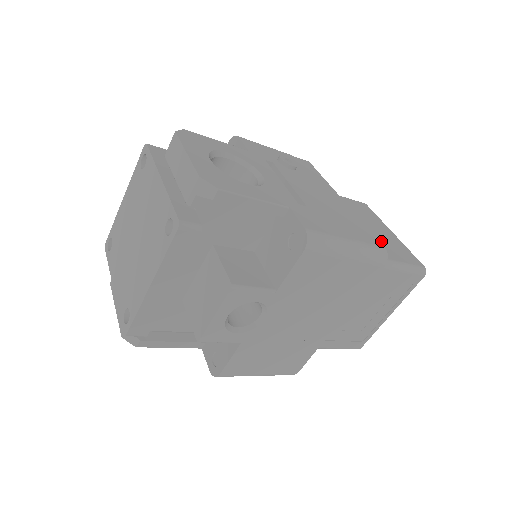
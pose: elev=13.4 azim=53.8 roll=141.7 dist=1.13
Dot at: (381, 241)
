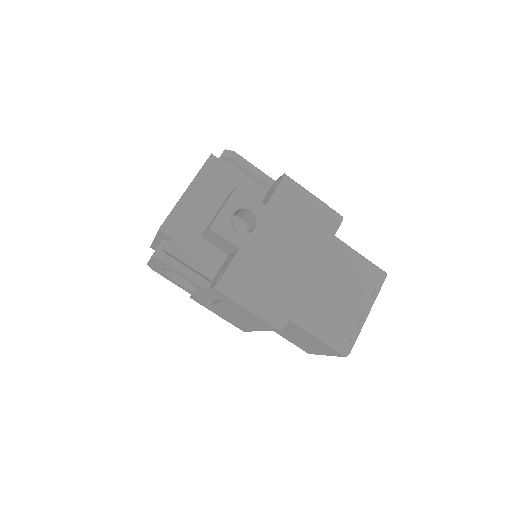
Dot at: occluded
